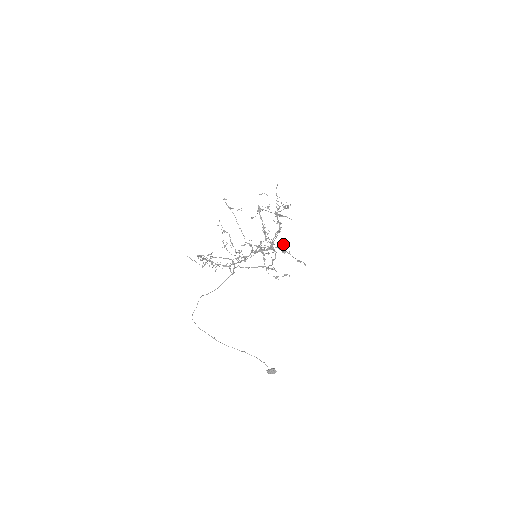
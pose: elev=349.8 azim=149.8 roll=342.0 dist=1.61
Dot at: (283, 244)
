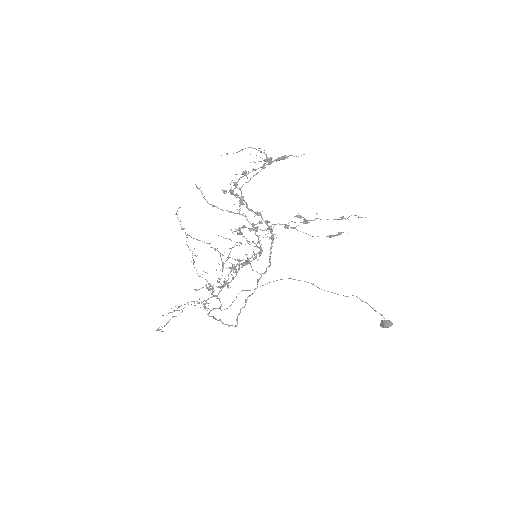
Dot at: (294, 216)
